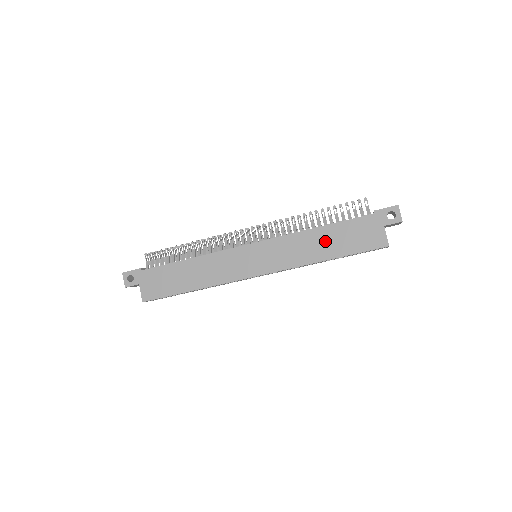
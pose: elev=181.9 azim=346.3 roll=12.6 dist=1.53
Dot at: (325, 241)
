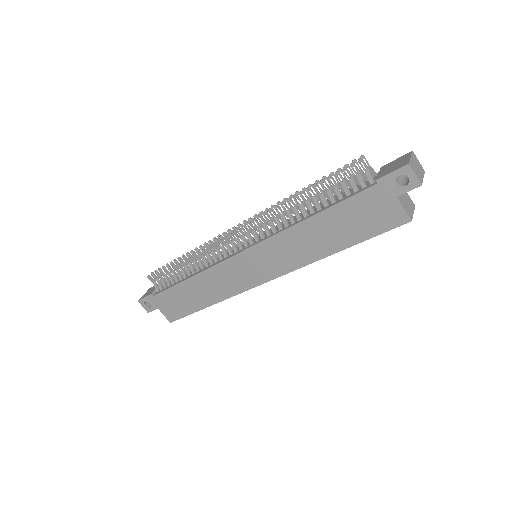
Dot at: (325, 232)
